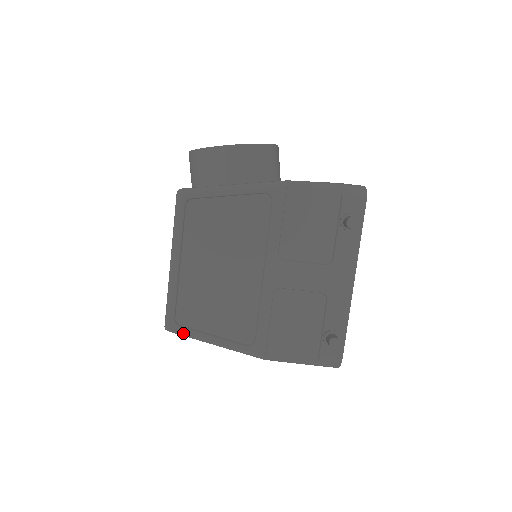
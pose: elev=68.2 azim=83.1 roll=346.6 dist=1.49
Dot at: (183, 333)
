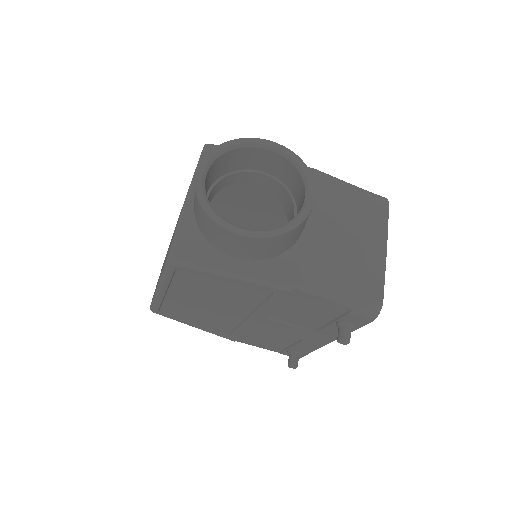
Dot at: occluded
